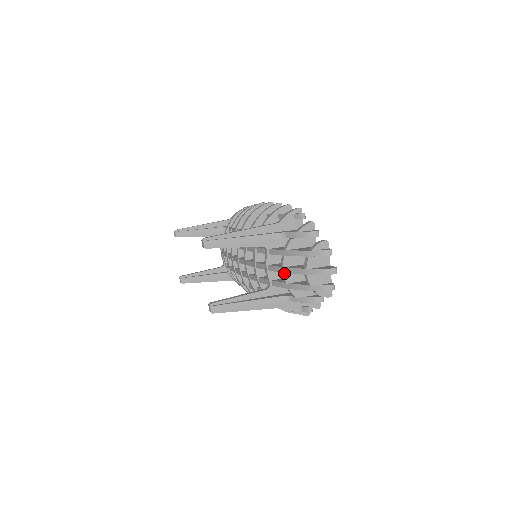
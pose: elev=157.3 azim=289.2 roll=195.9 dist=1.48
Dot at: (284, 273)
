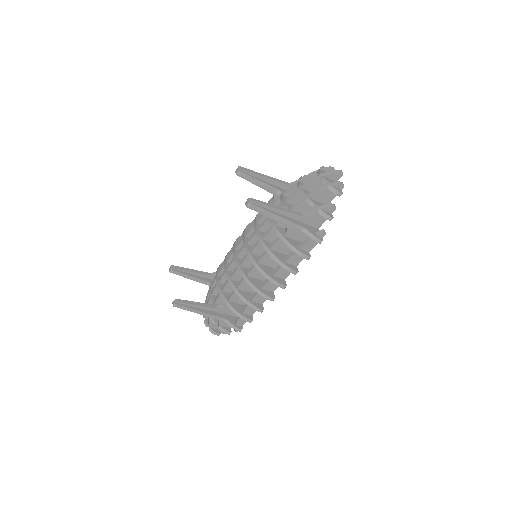
Dot at: (302, 188)
